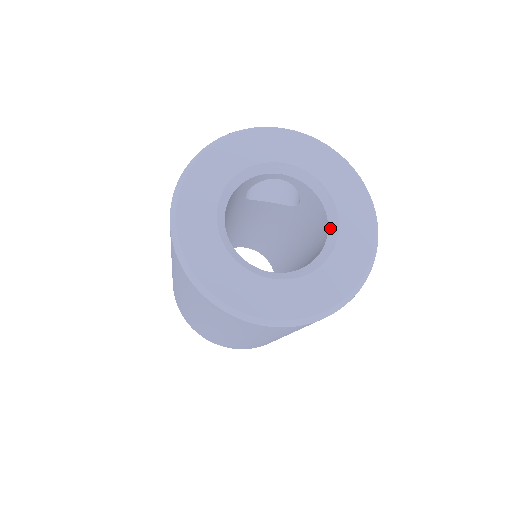
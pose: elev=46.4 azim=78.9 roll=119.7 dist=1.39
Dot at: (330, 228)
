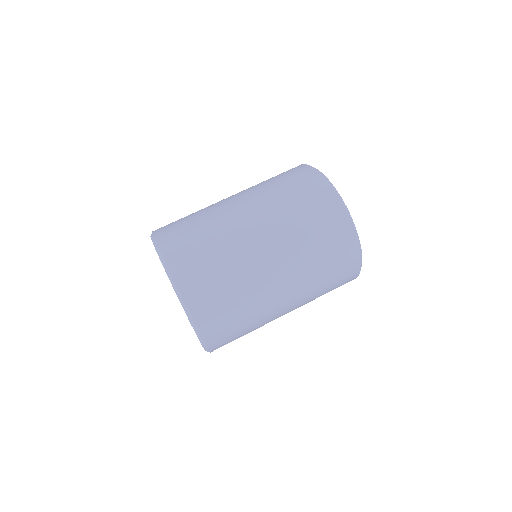
Dot at: occluded
